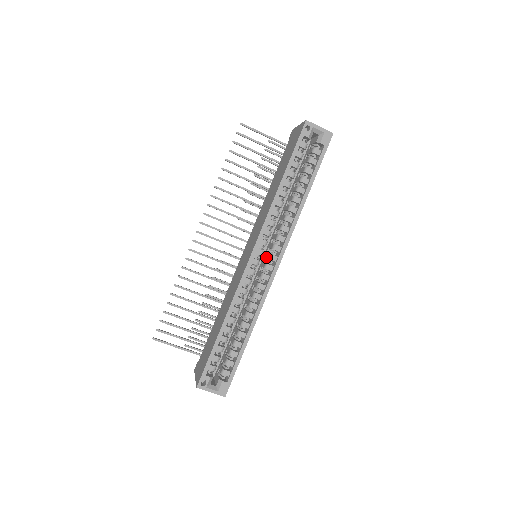
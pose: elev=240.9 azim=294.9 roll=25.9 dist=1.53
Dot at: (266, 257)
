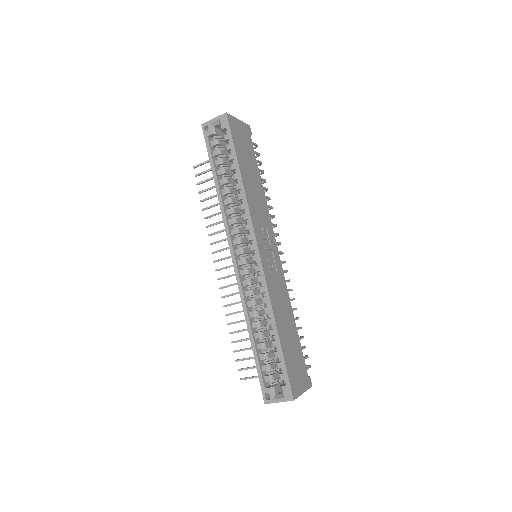
Dot at: (252, 251)
